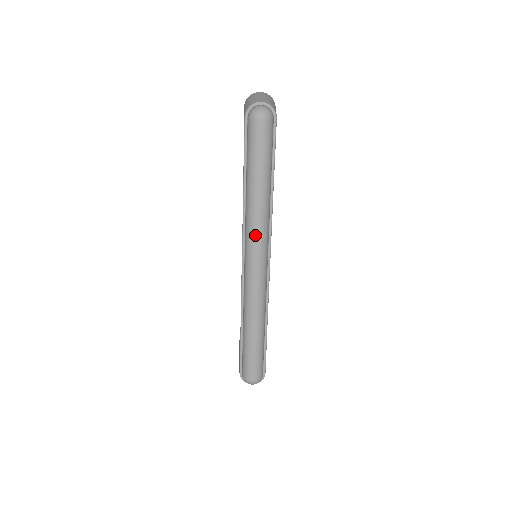
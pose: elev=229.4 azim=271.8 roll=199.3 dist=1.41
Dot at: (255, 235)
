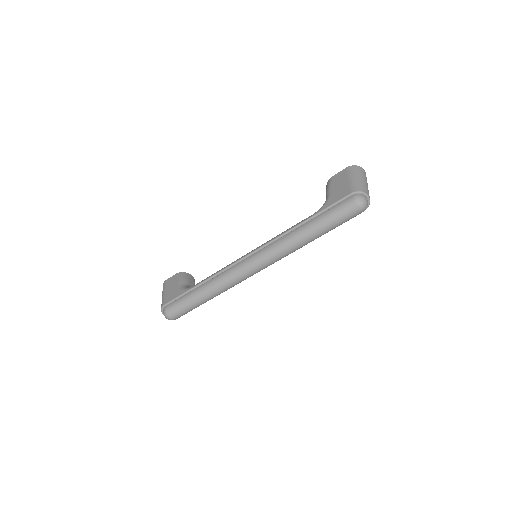
Dot at: (277, 255)
